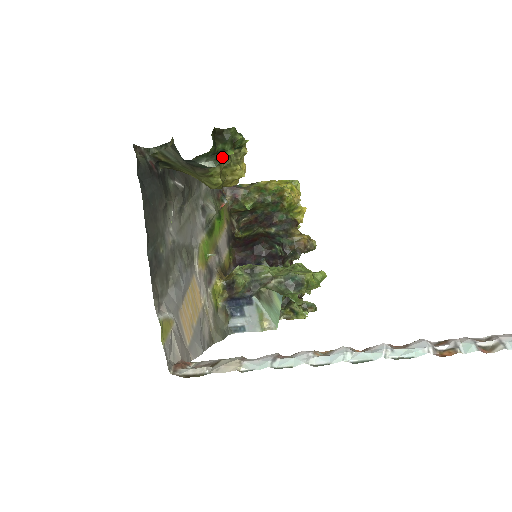
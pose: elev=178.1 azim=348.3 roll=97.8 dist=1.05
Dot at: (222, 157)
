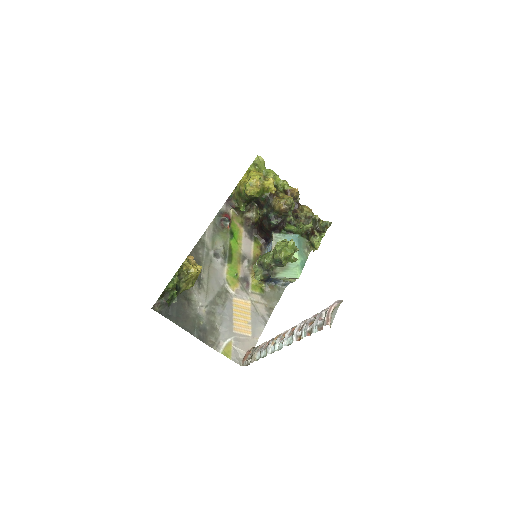
Dot at: (175, 296)
